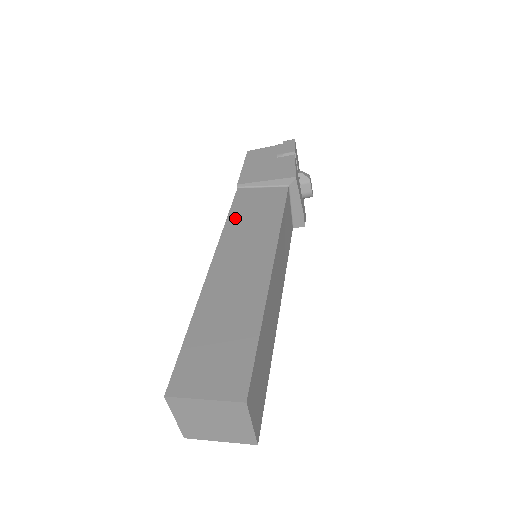
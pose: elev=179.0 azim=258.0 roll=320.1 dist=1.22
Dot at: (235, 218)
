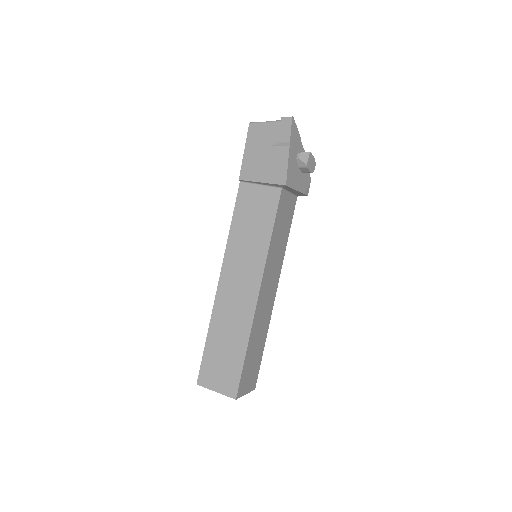
Dot at: (236, 228)
